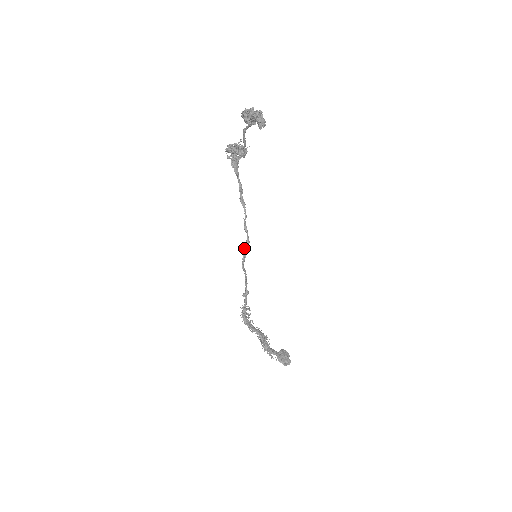
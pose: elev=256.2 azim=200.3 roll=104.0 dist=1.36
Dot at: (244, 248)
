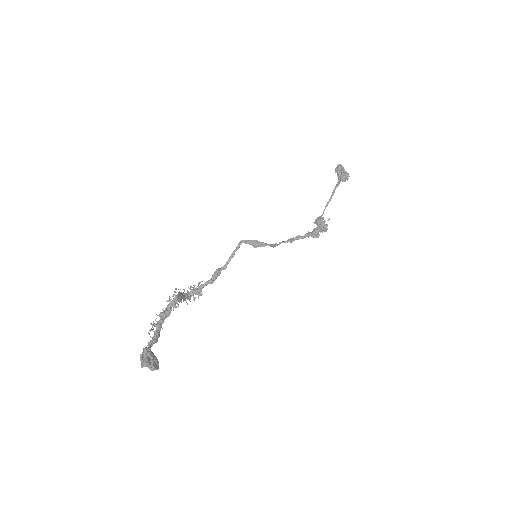
Dot at: (257, 240)
